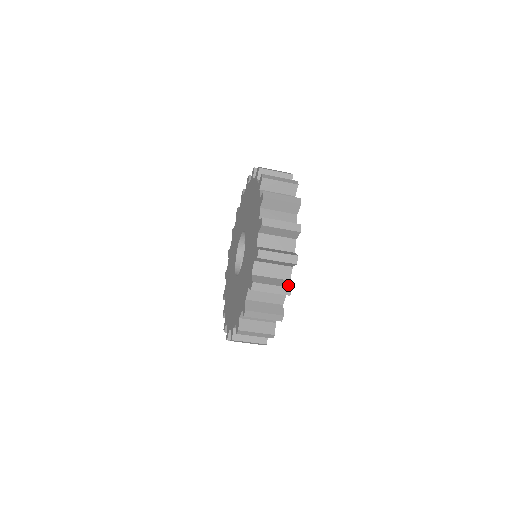
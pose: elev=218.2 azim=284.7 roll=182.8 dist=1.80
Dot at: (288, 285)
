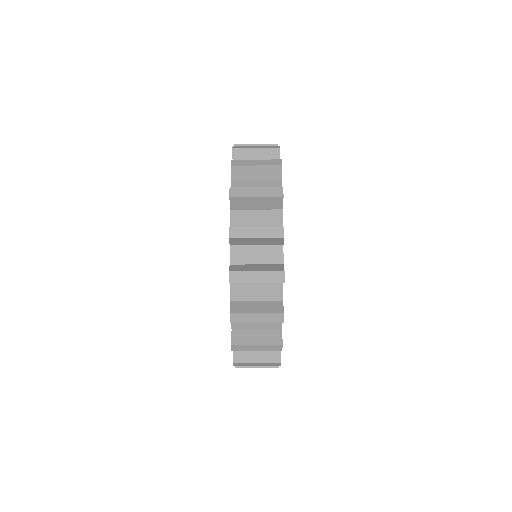
Dot at: occluded
